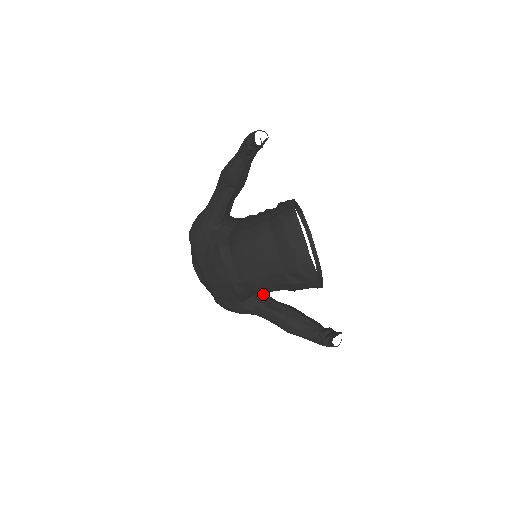
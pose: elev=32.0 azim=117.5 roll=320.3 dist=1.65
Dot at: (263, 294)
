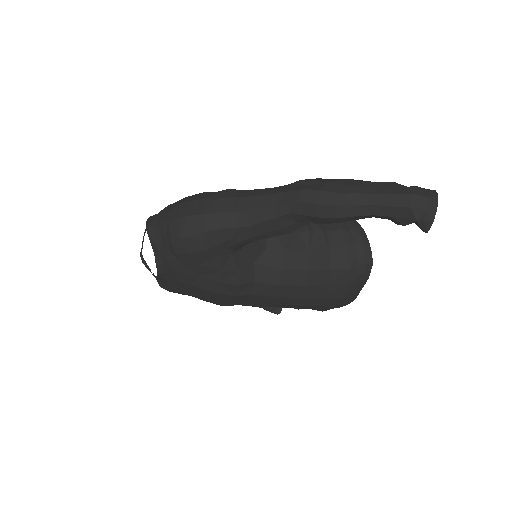
Dot at: occluded
